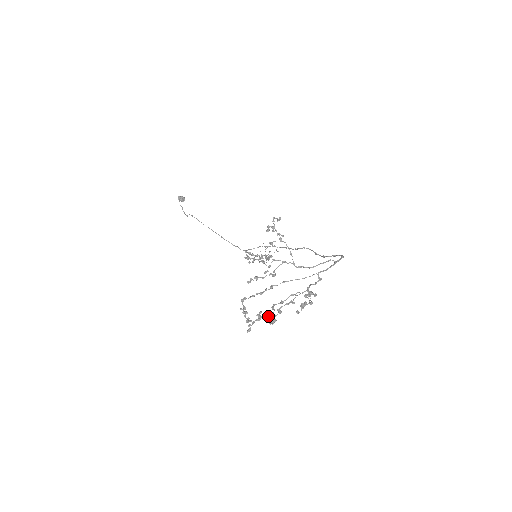
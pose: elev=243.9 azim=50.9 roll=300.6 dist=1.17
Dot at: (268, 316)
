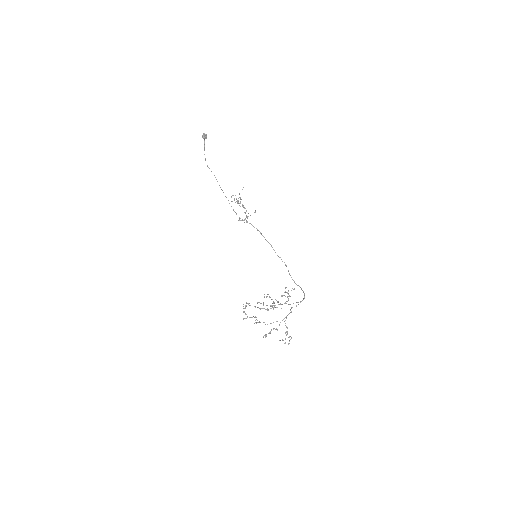
Dot at: (259, 322)
